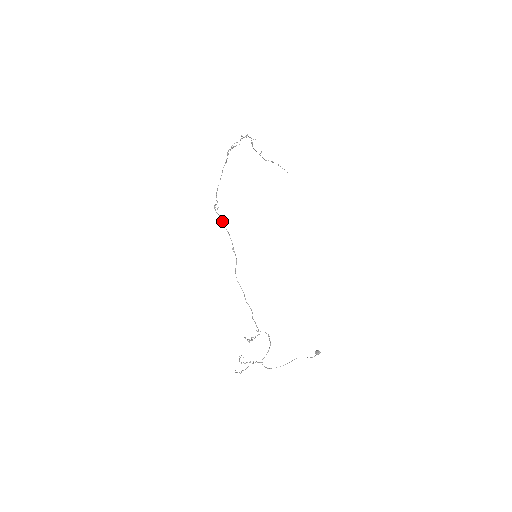
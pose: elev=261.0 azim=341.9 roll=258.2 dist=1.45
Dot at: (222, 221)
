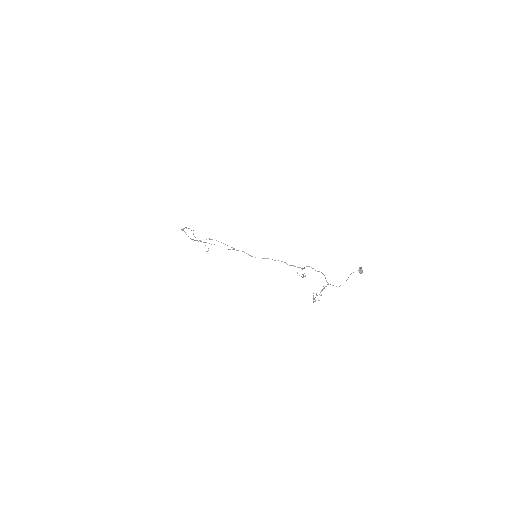
Dot at: occluded
